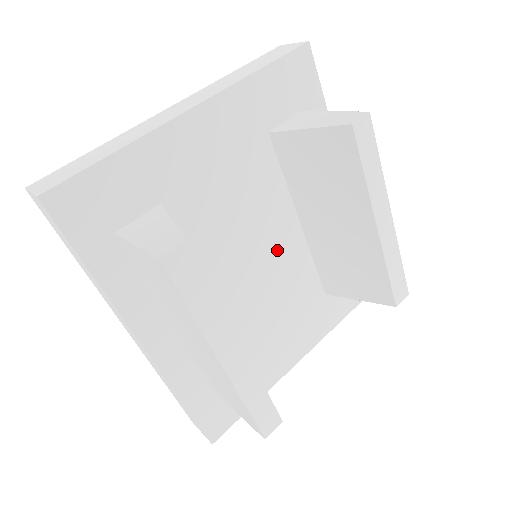
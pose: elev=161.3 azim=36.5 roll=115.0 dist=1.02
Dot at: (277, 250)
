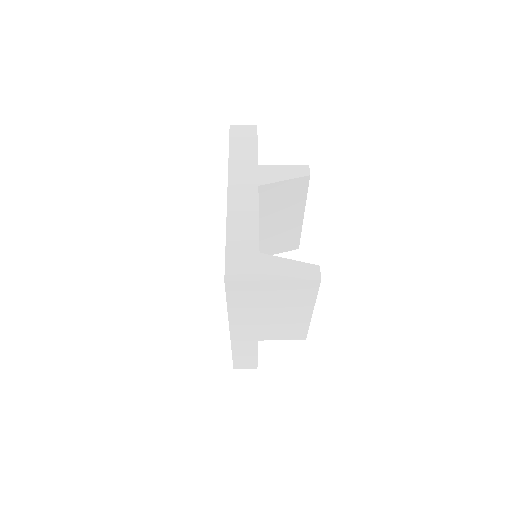
Dot at: occluded
